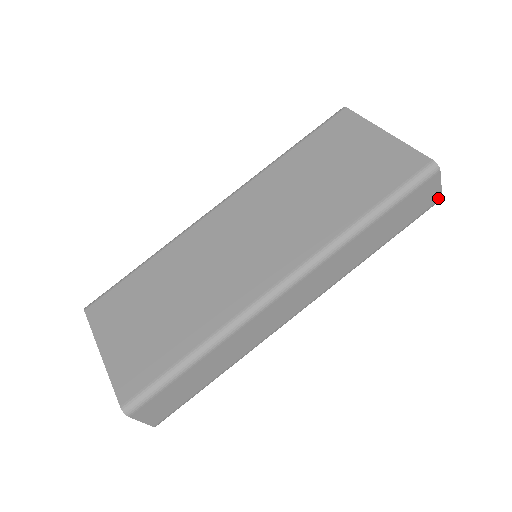
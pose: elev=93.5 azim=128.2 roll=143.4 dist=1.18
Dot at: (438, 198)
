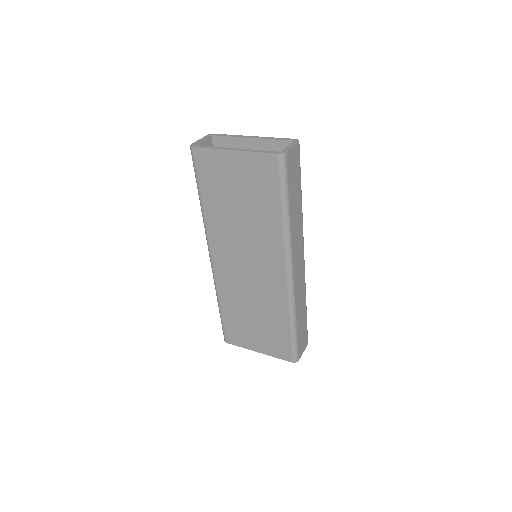
Dot at: (298, 146)
